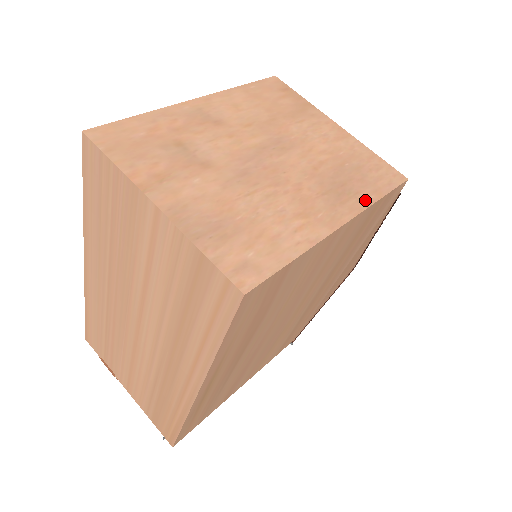
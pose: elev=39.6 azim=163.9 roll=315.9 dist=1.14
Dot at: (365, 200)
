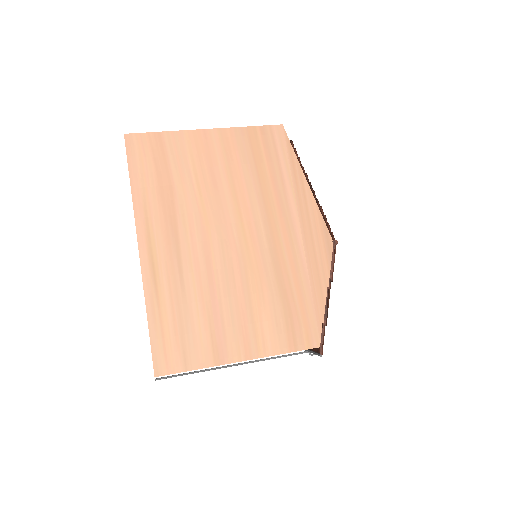
Dot at: (236, 129)
